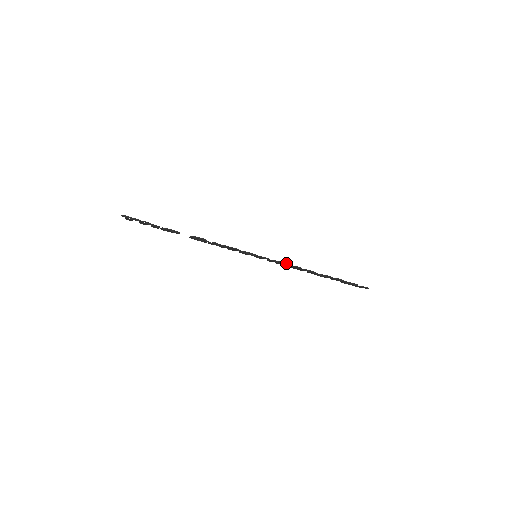
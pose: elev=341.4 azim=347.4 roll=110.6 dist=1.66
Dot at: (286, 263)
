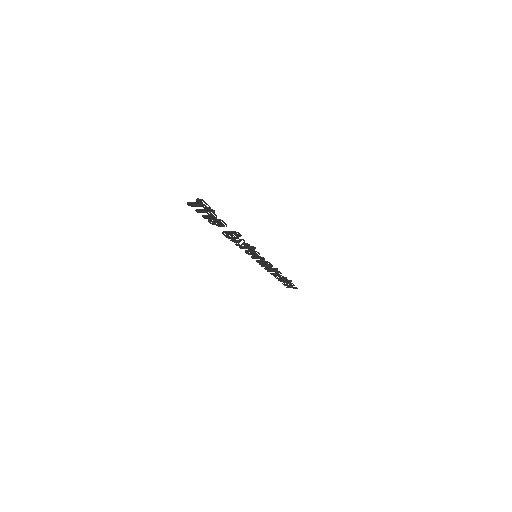
Dot at: occluded
